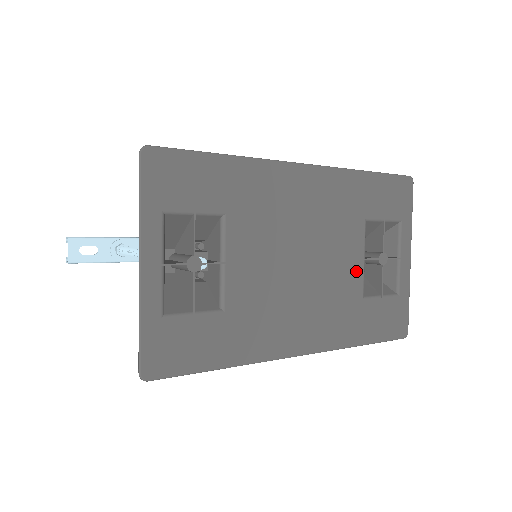
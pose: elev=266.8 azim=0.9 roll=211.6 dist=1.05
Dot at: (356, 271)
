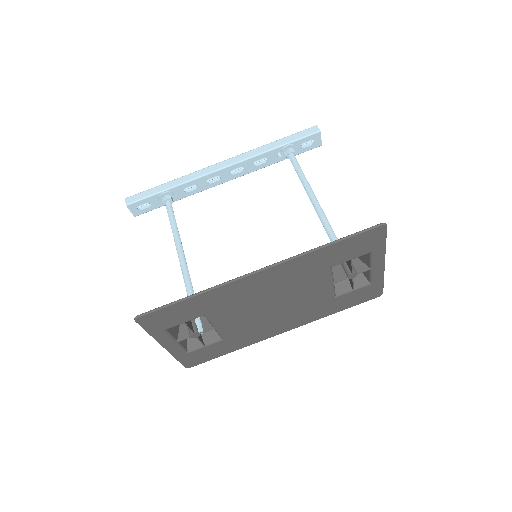
Dot at: (325, 291)
